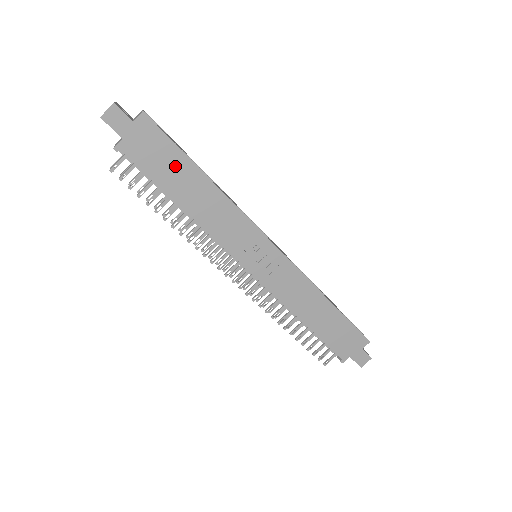
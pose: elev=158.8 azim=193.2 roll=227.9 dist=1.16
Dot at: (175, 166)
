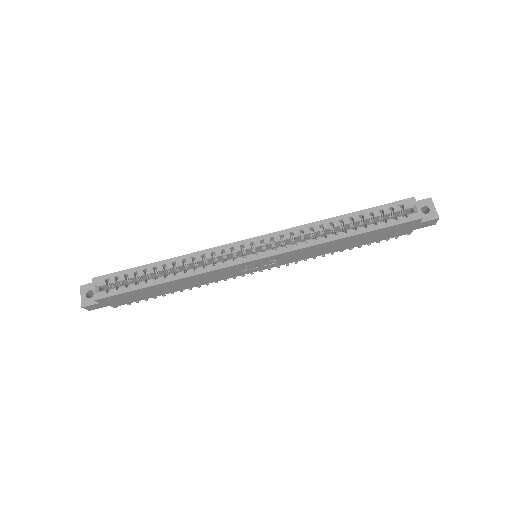
Dot at: (145, 292)
